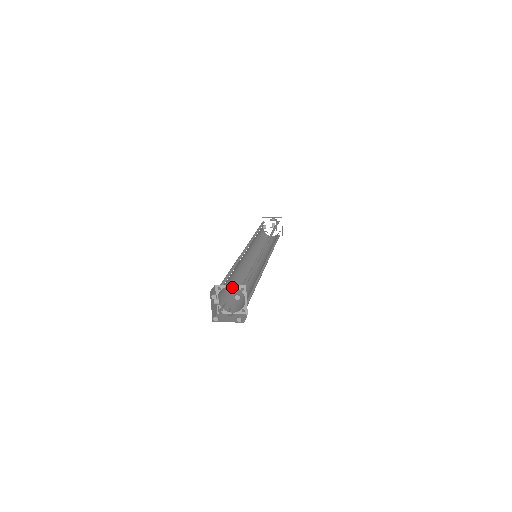
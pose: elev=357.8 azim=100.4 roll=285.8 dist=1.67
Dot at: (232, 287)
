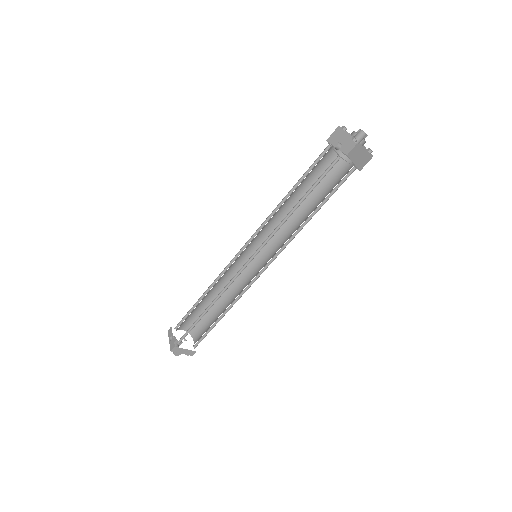
Dot at: occluded
